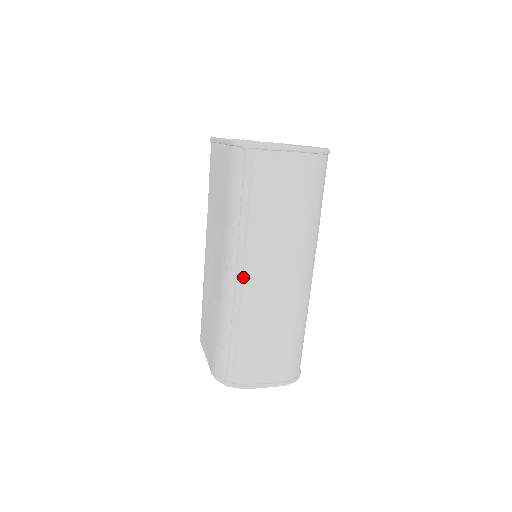
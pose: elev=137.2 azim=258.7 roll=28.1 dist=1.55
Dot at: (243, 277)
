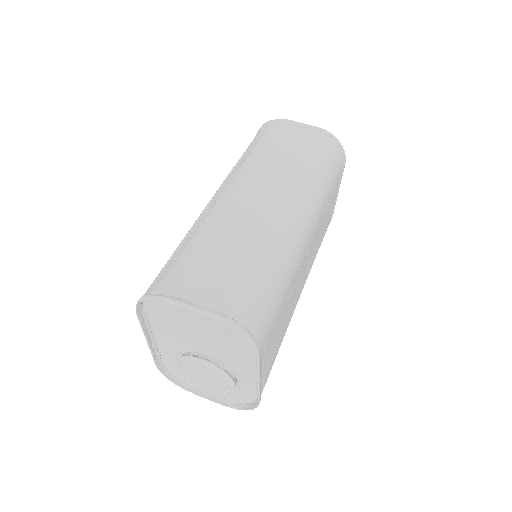
Dot at: (220, 195)
